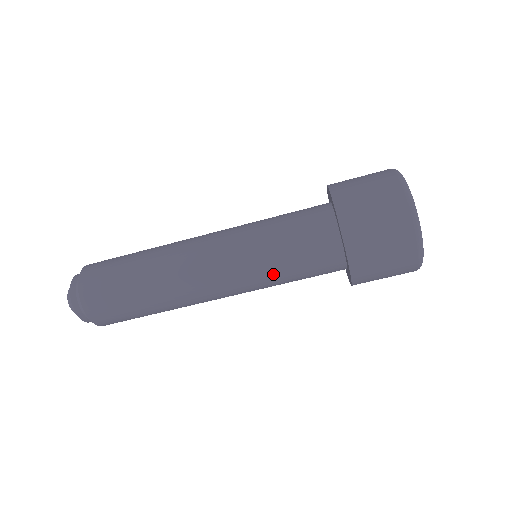
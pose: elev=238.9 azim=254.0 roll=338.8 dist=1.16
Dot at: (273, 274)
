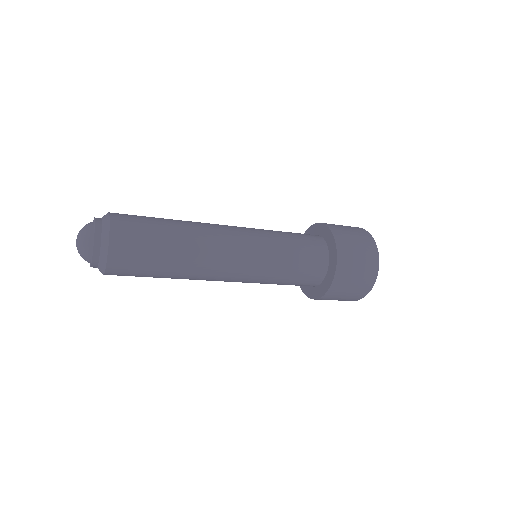
Dot at: occluded
